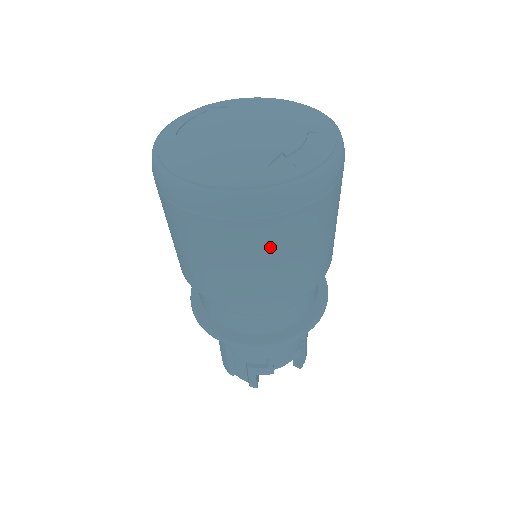
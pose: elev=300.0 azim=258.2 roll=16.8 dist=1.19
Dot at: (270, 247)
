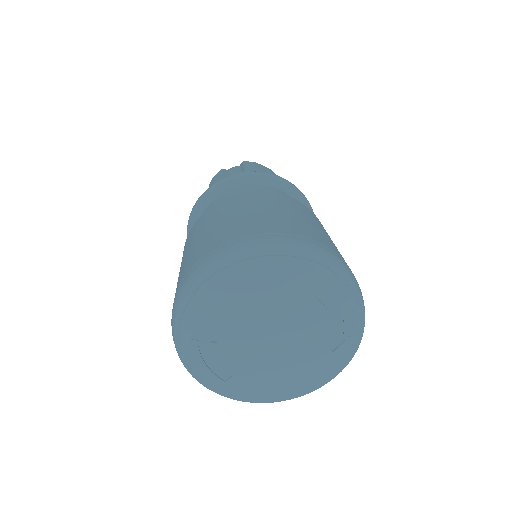
Dot at: occluded
